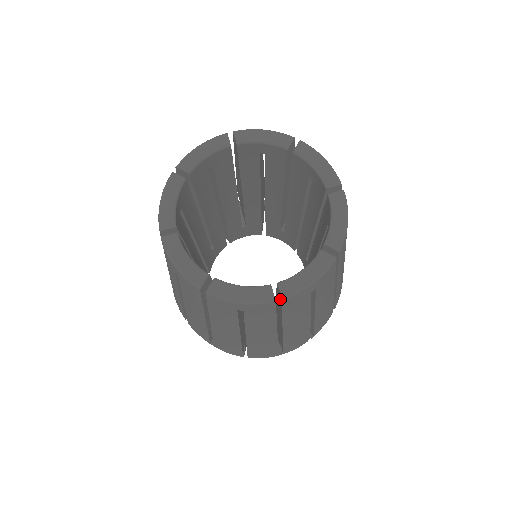
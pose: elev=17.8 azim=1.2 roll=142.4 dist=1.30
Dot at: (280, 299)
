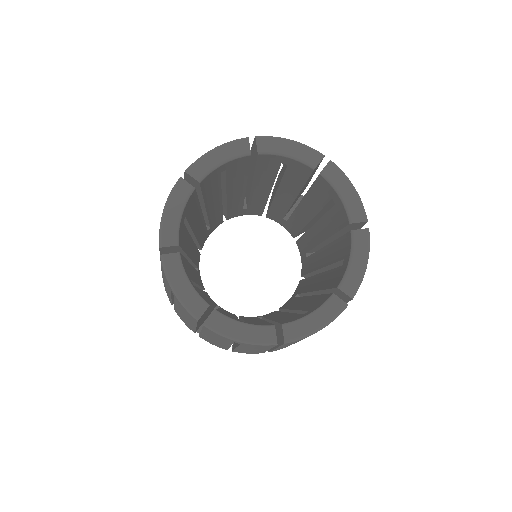
Dot at: occluded
